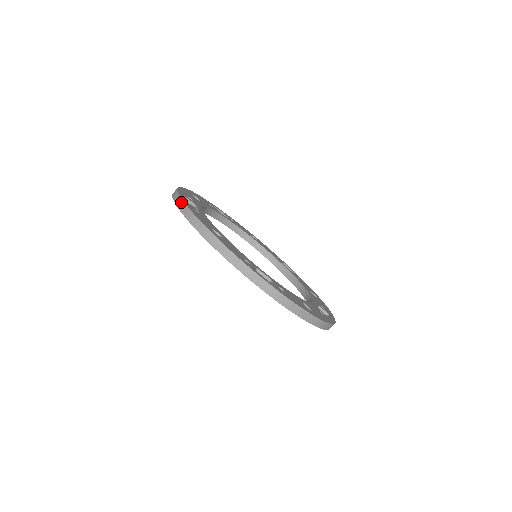
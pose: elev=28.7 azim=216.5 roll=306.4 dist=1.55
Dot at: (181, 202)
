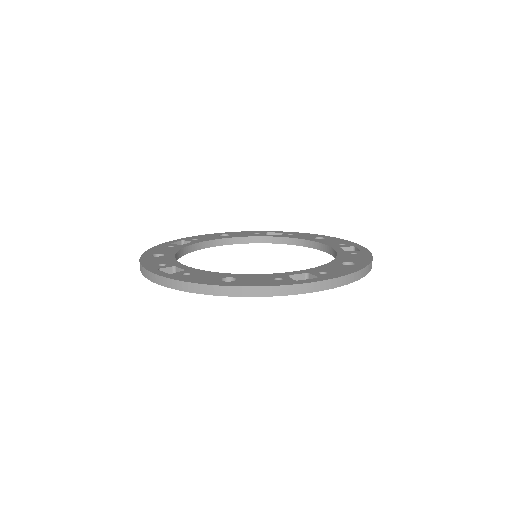
Dot at: (168, 281)
